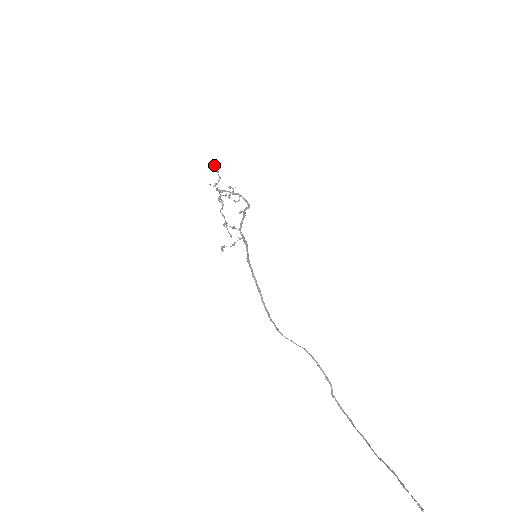
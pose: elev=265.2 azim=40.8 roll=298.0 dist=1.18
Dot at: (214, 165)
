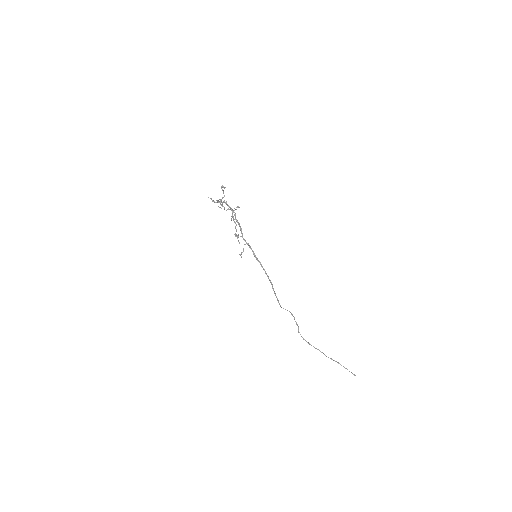
Dot at: (223, 187)
